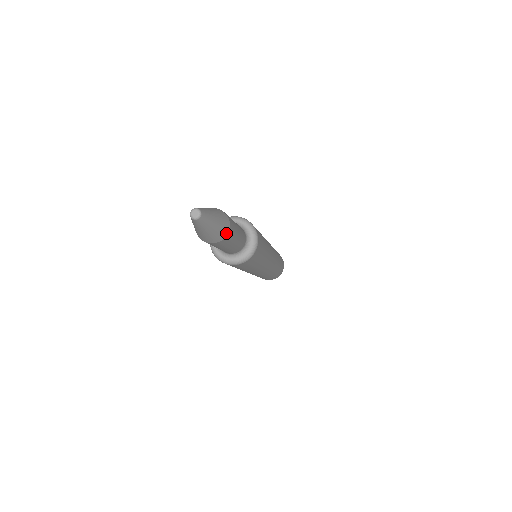
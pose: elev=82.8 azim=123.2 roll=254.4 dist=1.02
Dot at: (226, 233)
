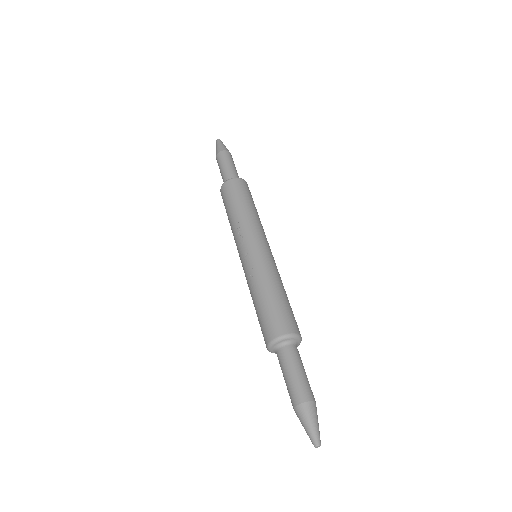
Dot at: (315, 406)
